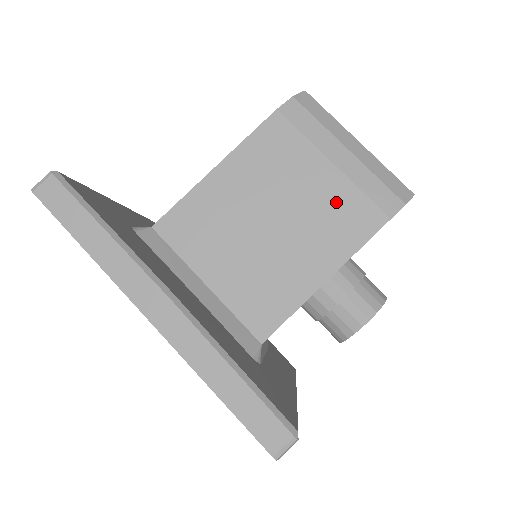
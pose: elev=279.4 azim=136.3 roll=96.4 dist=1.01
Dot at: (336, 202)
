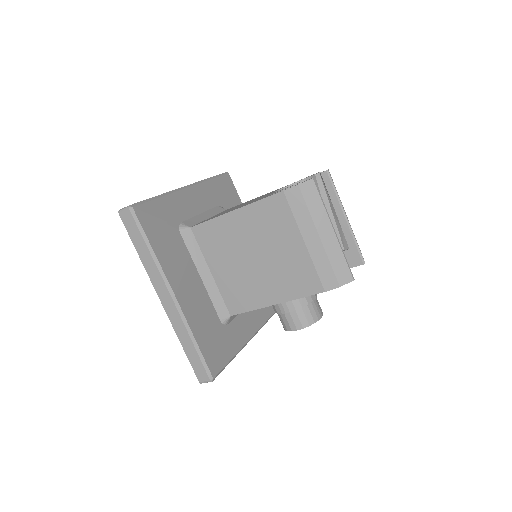
Dot at: (297, 266)
